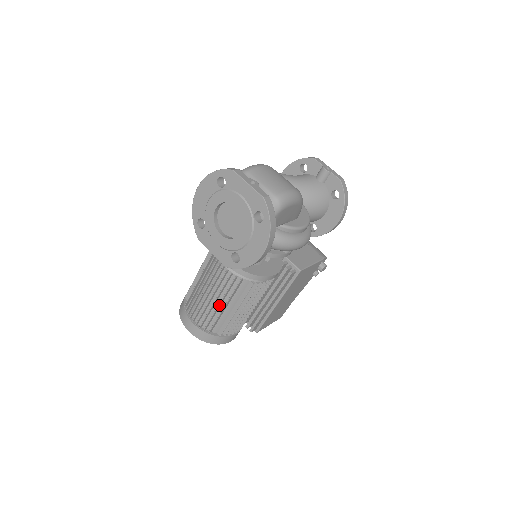
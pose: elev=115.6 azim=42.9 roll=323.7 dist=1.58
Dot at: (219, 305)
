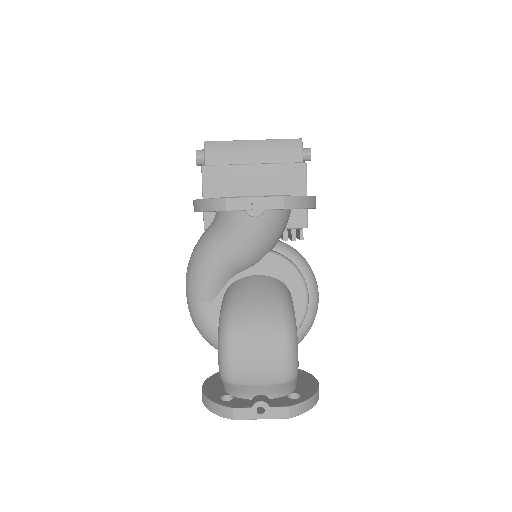
Dot at: occluded
